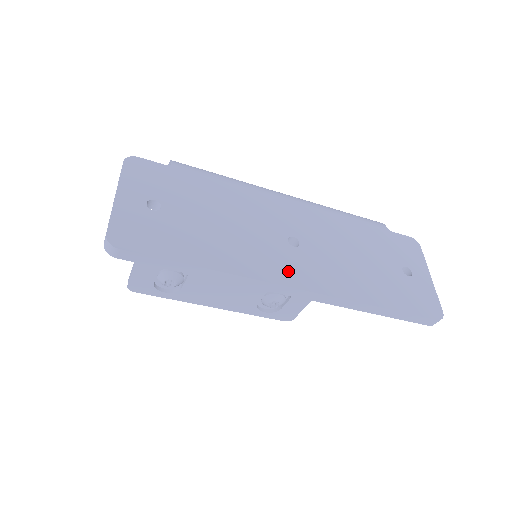
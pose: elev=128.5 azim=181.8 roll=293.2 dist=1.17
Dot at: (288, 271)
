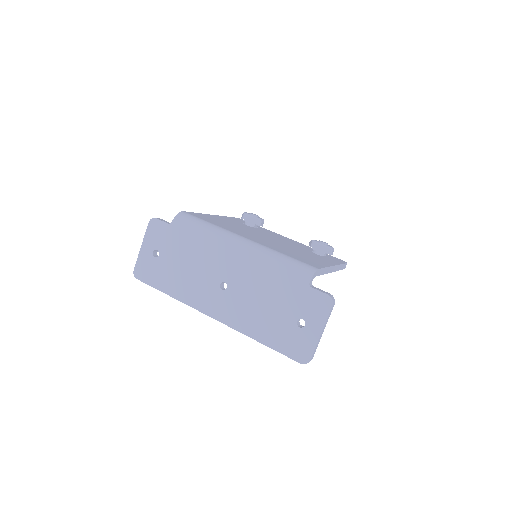
Dot at: (211, 306)
